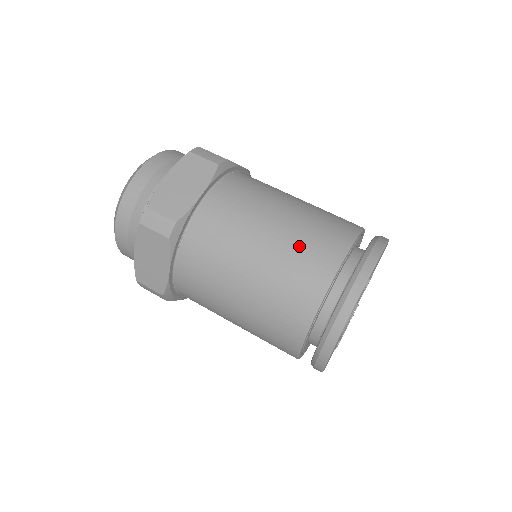
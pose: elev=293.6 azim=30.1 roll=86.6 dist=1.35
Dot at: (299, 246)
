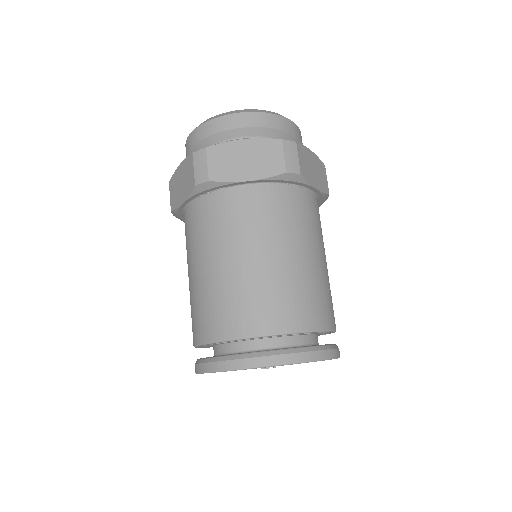
Dot at: (258, 291)
